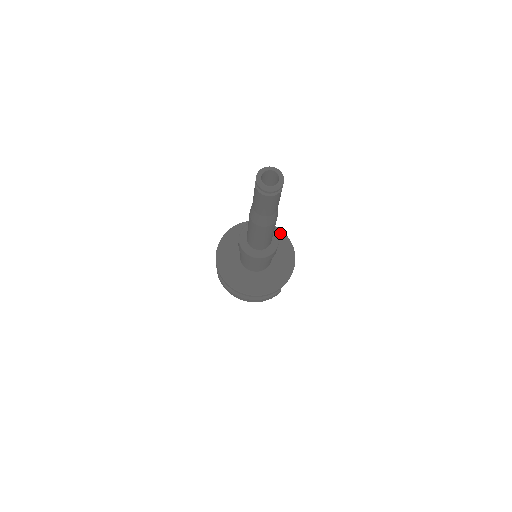
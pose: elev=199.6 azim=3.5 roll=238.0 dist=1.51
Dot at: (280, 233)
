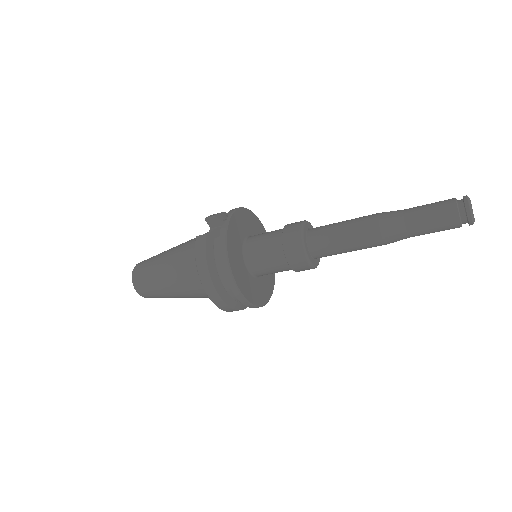
Dot at: occluded
